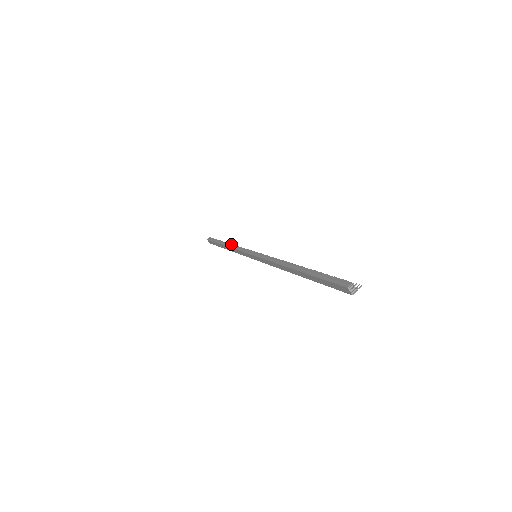
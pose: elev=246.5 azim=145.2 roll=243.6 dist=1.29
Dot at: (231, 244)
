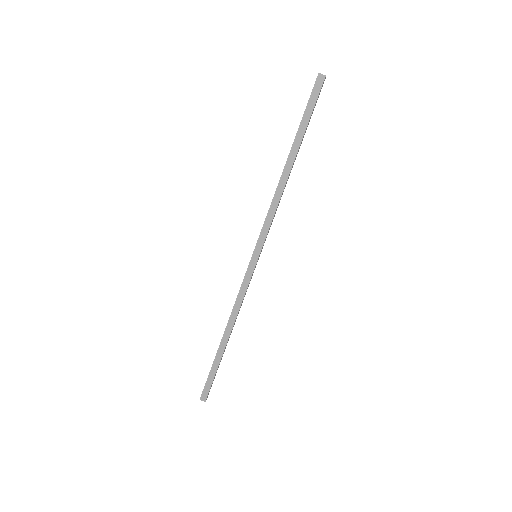
Dot at: (228, 321)
